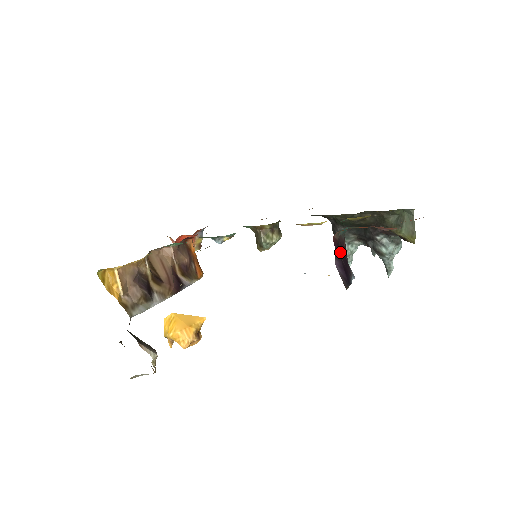
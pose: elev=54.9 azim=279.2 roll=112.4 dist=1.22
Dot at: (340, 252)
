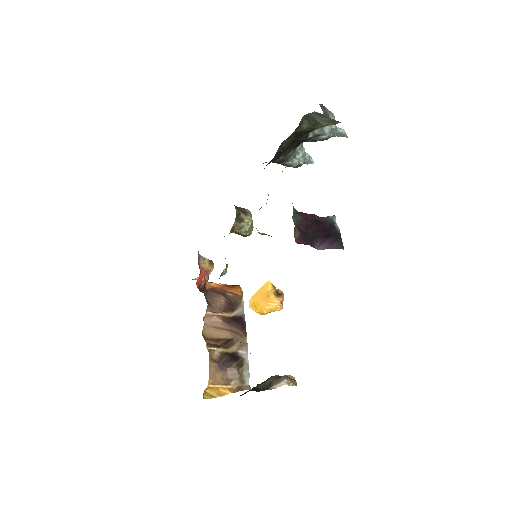
Dot at: (310, 234)
